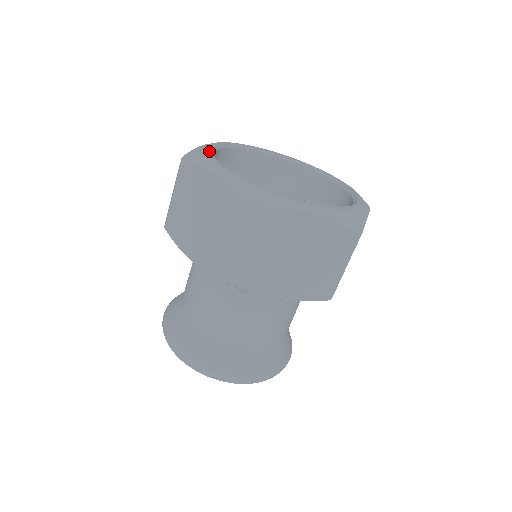
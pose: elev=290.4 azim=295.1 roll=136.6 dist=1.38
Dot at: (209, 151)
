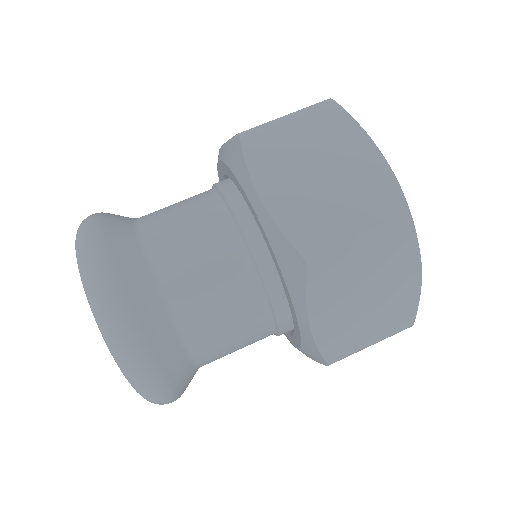
Dot at: occluded
